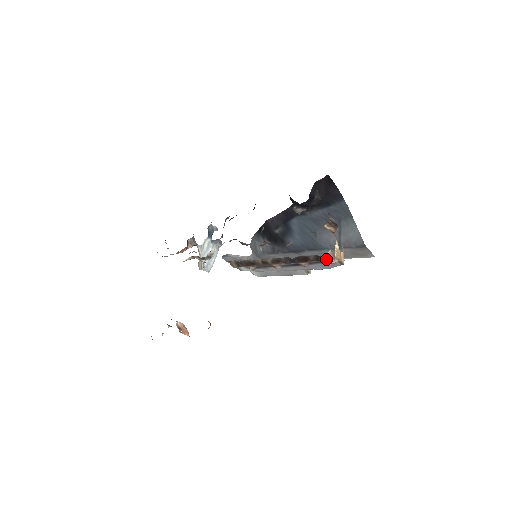
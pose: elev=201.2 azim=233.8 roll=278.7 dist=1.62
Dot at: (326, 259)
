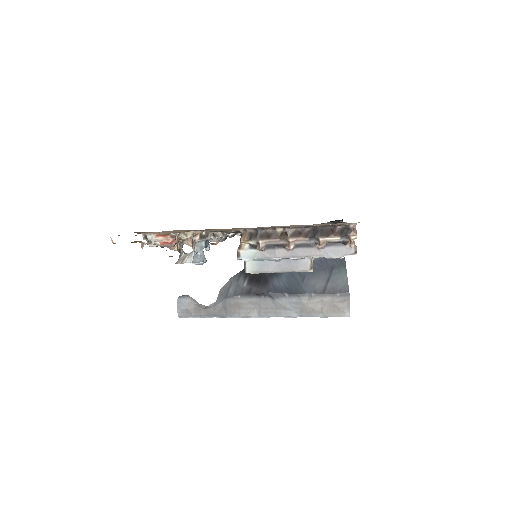
Dot at: (350, 233)
